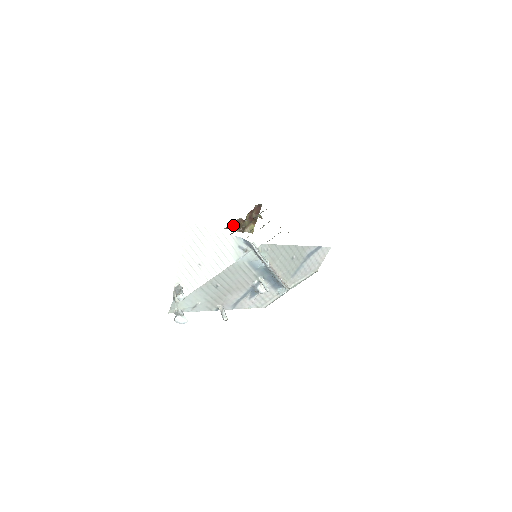
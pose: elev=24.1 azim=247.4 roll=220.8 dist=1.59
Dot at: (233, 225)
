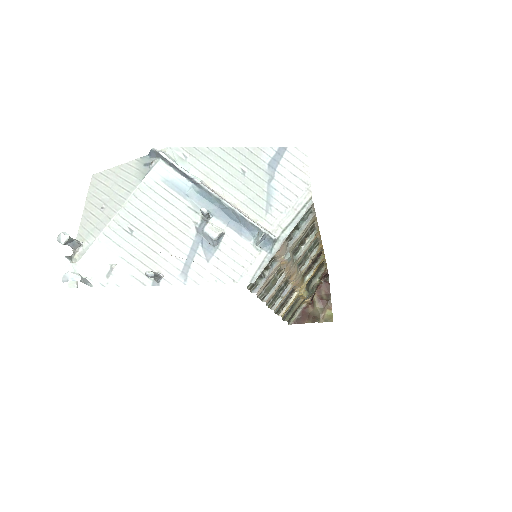
Dot at: (300, 316)
